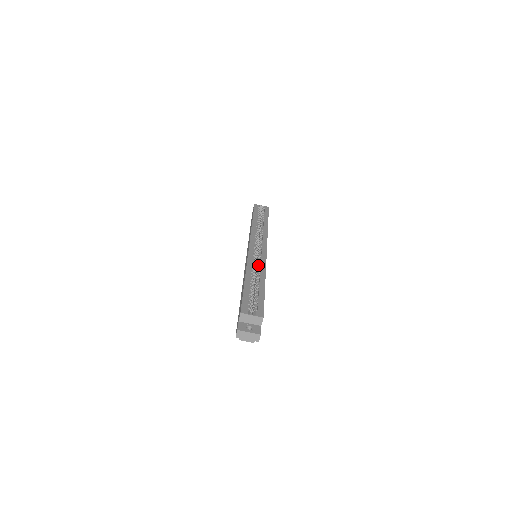
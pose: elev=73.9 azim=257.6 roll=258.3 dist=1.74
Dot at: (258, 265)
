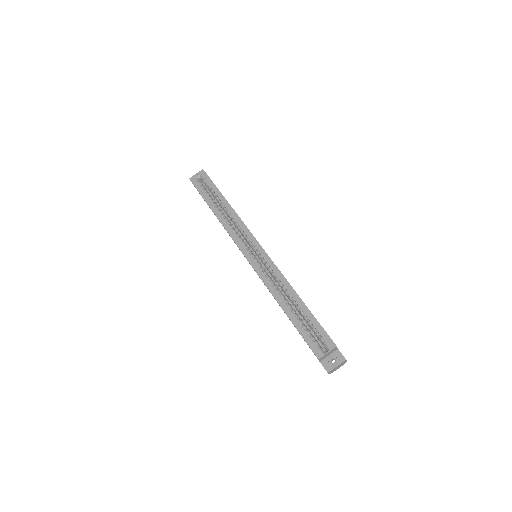
Dot at: (274, 276)
